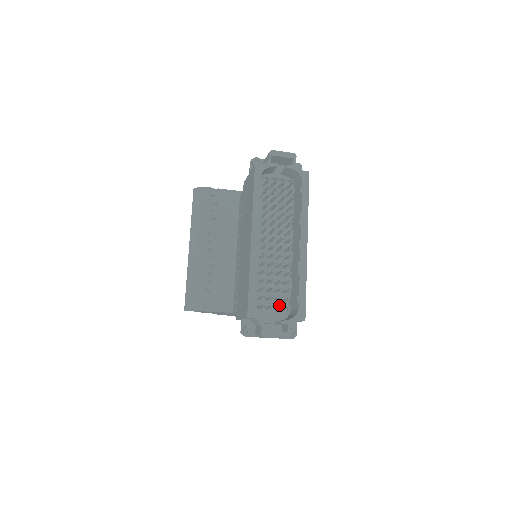
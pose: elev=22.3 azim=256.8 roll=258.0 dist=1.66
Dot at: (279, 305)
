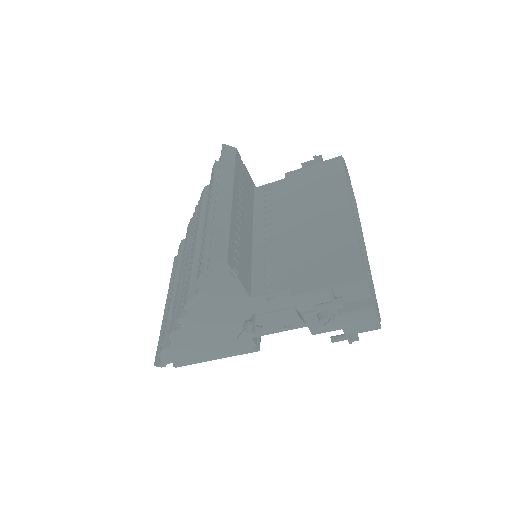
Dot at: occluded
